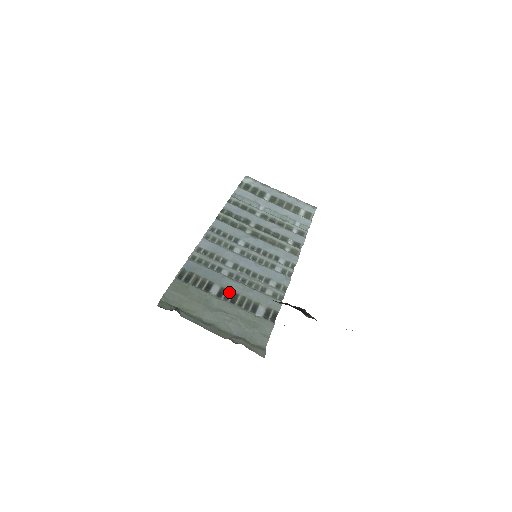
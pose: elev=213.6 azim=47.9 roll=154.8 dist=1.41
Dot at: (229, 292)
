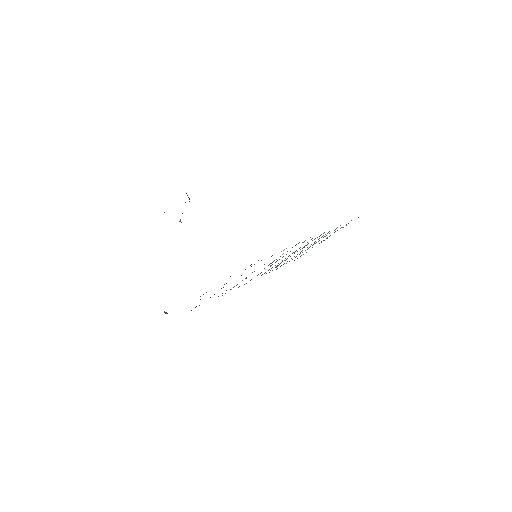
Dot at: occluded
